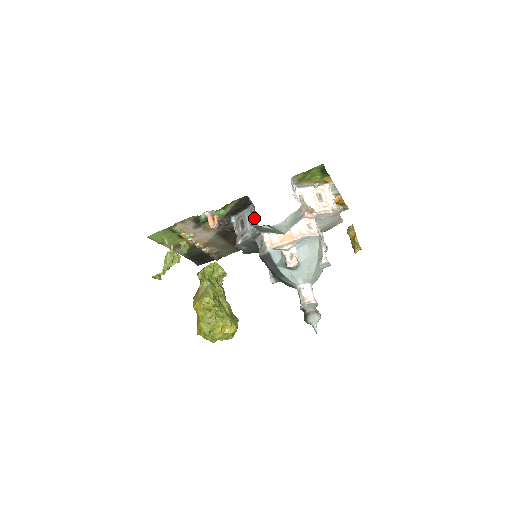
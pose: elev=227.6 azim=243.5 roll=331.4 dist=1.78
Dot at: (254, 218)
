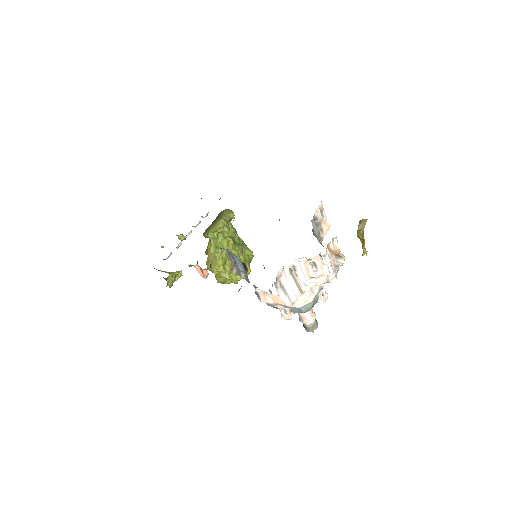
Dot at: (244, 266)
